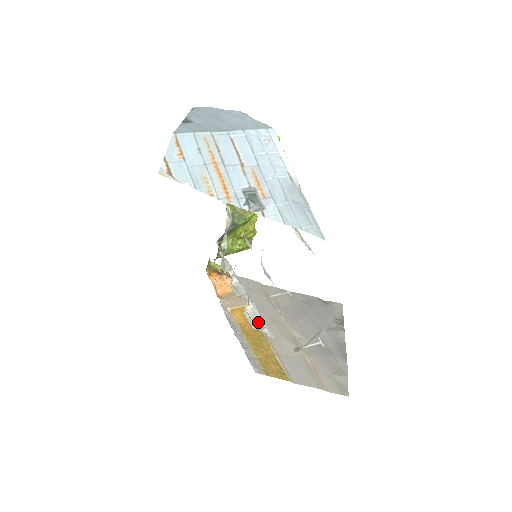
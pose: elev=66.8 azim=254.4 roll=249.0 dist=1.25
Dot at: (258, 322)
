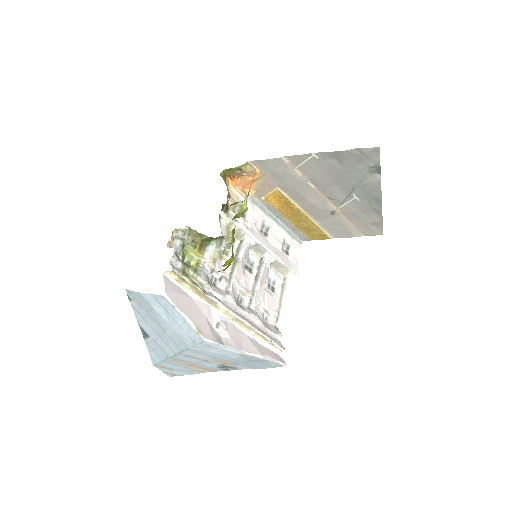
Dot at: (283, 268)
